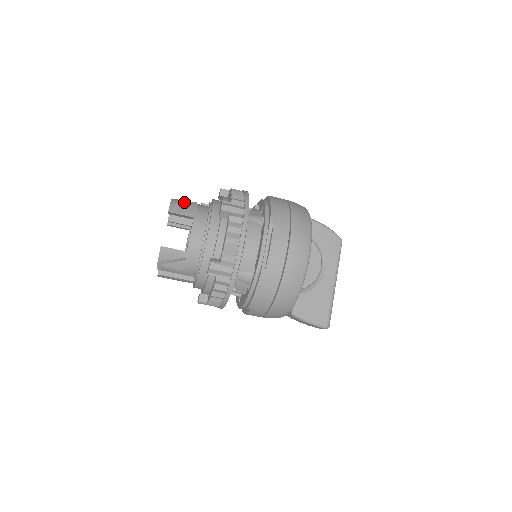
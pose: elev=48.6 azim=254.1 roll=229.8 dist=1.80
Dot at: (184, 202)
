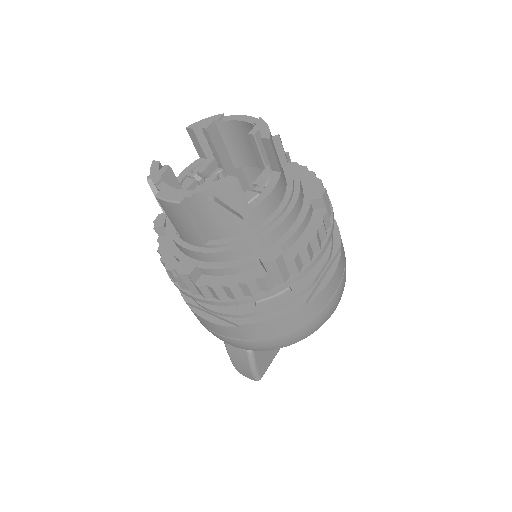
Dot at: occluded
